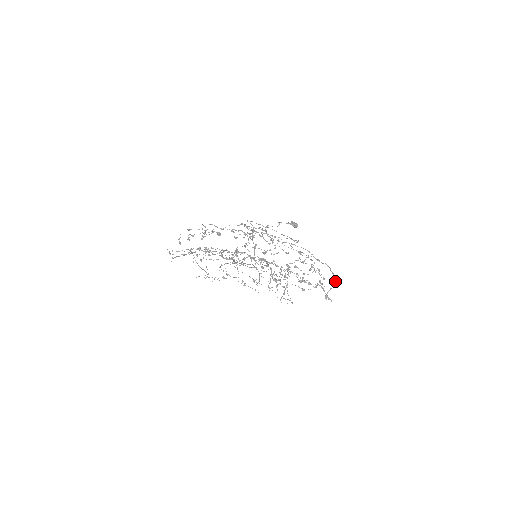
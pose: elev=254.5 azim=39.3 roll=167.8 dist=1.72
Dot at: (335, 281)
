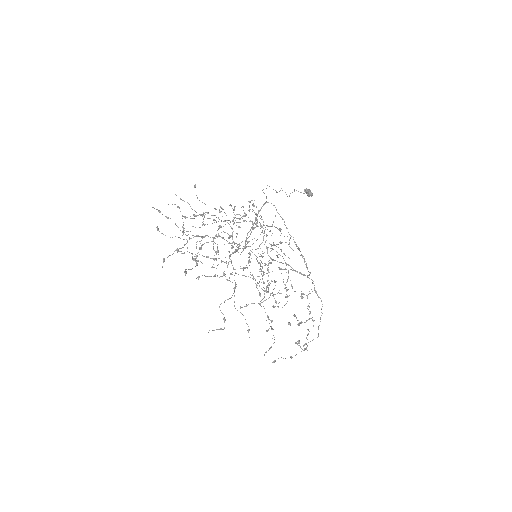
Dot at: occluded
